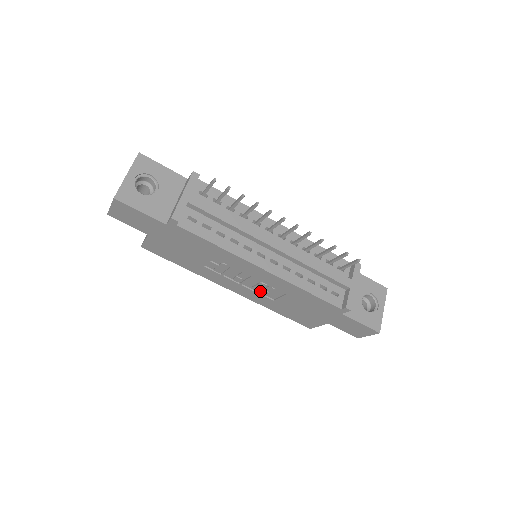
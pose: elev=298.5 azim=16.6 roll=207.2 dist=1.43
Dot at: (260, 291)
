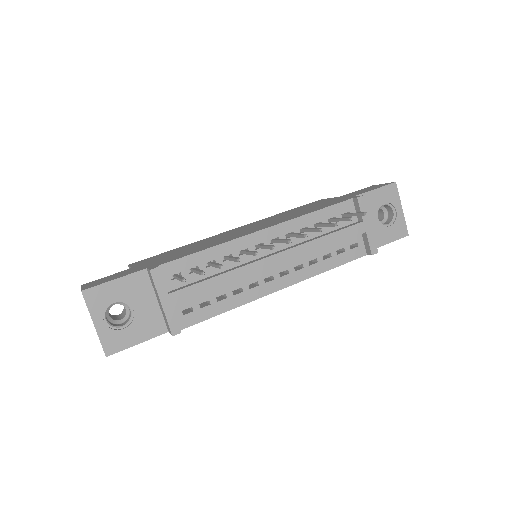
Dot at: occluded
